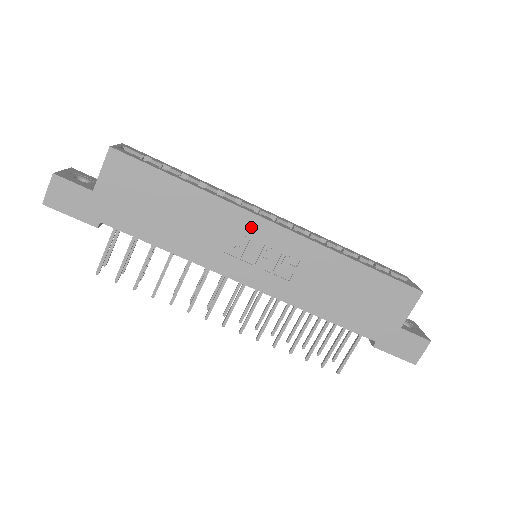
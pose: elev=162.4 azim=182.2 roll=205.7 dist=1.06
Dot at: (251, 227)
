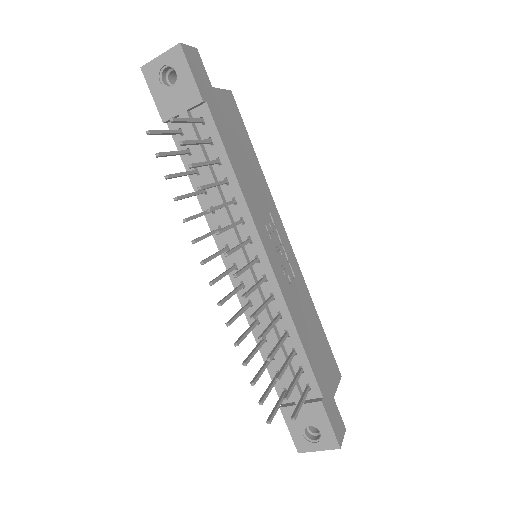
Dot at: (278, 224)
